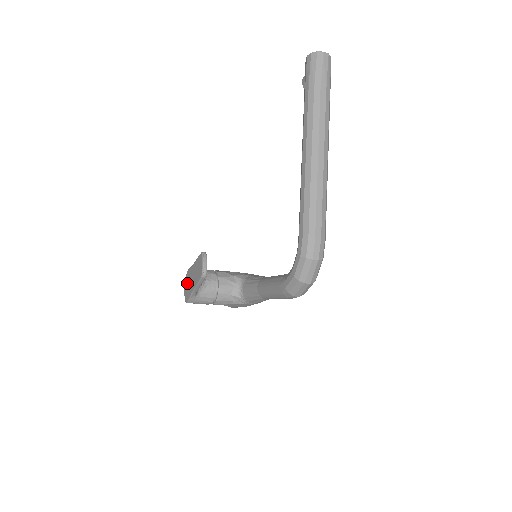
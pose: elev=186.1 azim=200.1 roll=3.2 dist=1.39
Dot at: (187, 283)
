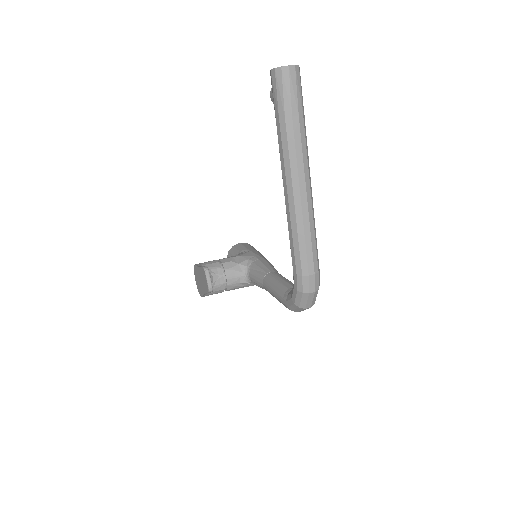
Dot at: (196, 278)
